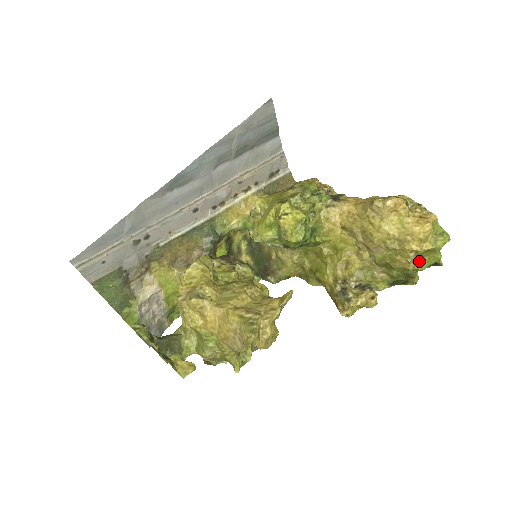
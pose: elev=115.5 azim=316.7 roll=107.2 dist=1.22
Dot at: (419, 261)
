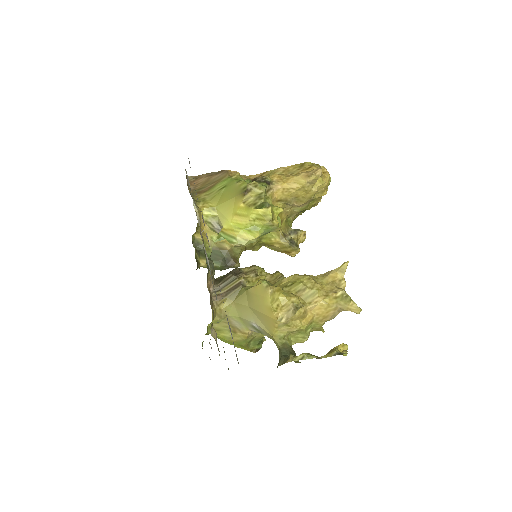
Dot at: occluded
